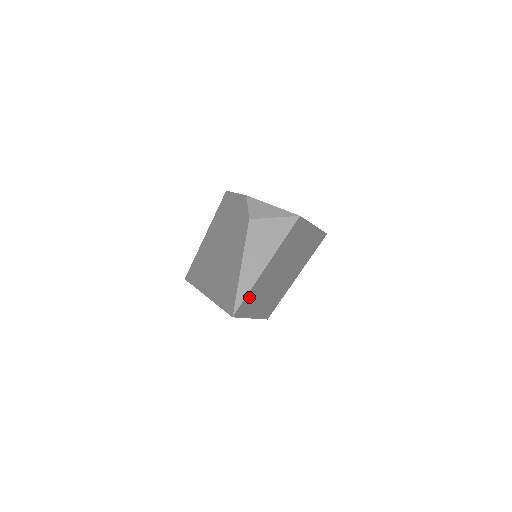
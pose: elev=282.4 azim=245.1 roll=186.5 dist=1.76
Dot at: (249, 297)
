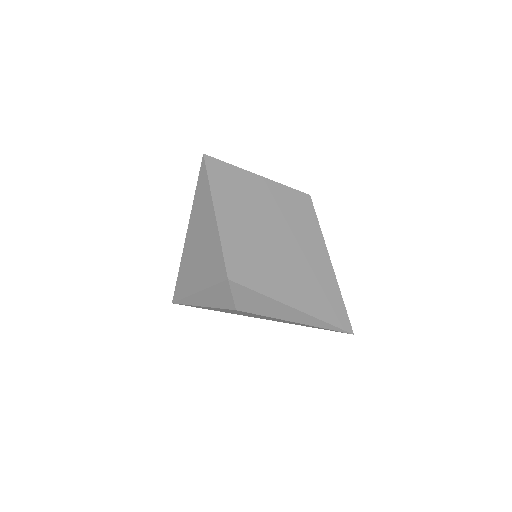
Dot at: (227, 172)
